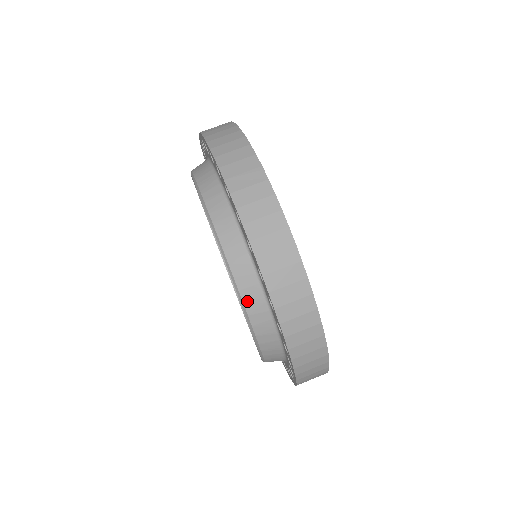
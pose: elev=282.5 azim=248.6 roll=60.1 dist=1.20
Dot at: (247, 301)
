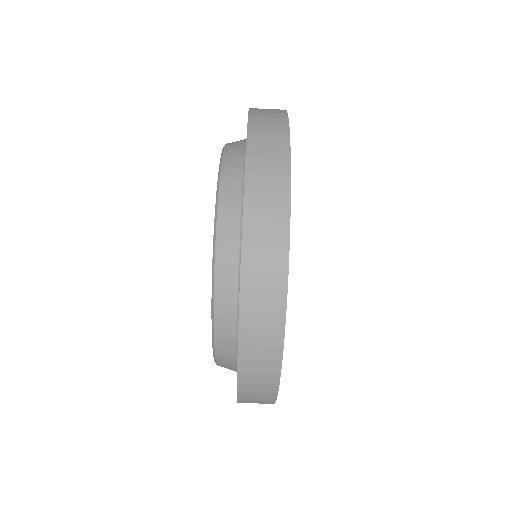
Dot at: (218, 338)
